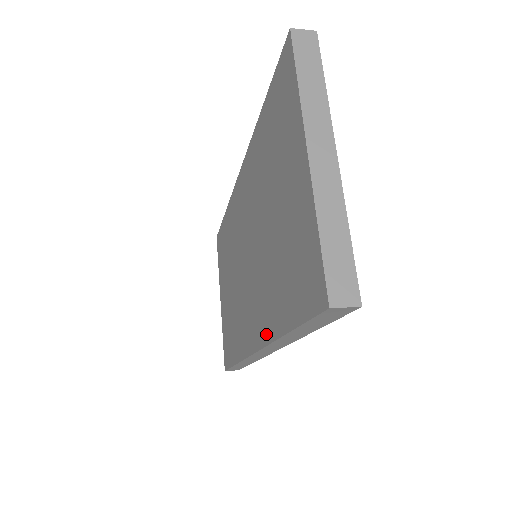
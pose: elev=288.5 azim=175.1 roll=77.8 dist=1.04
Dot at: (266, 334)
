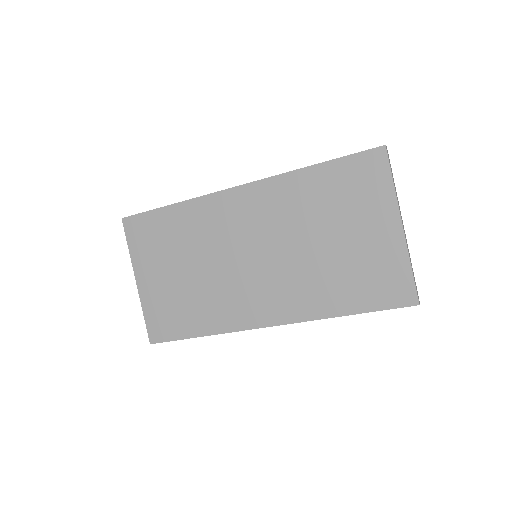
Dot at: (304, 315)
